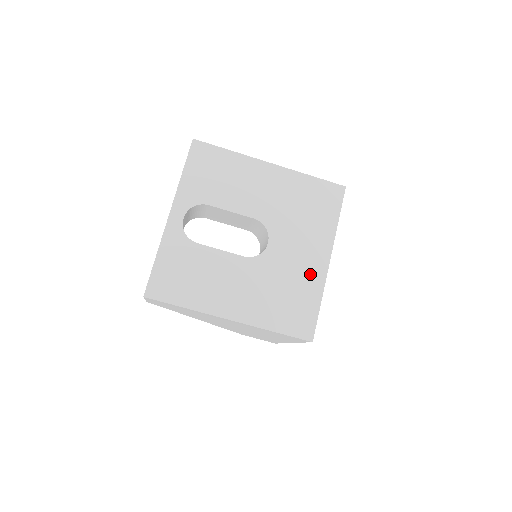
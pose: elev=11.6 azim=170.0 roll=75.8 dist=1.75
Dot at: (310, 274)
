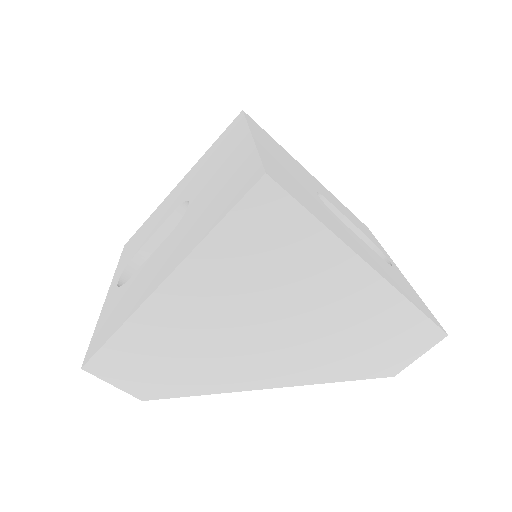
Dot at: (236, 161)
